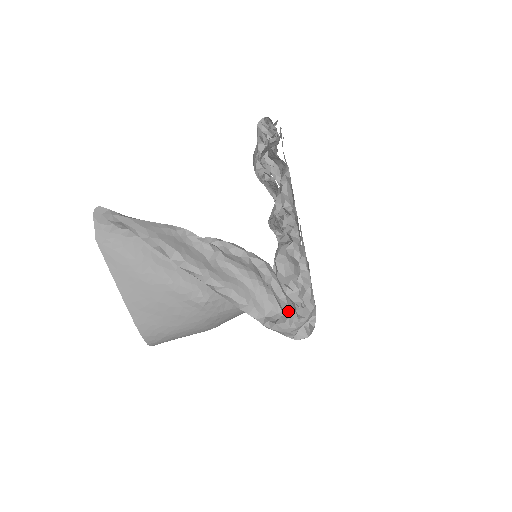
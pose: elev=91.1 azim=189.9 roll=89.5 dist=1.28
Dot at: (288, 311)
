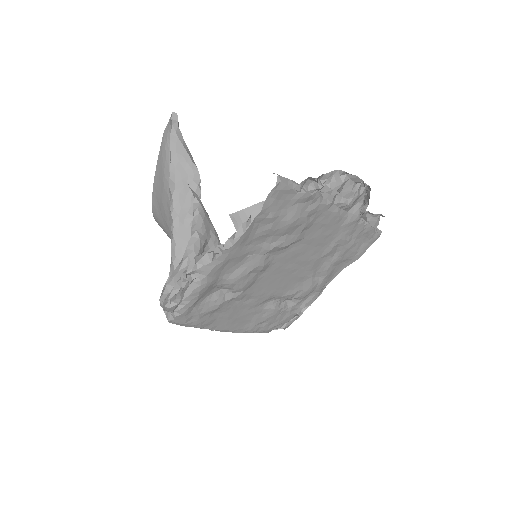
Dot at: (163, 290)
